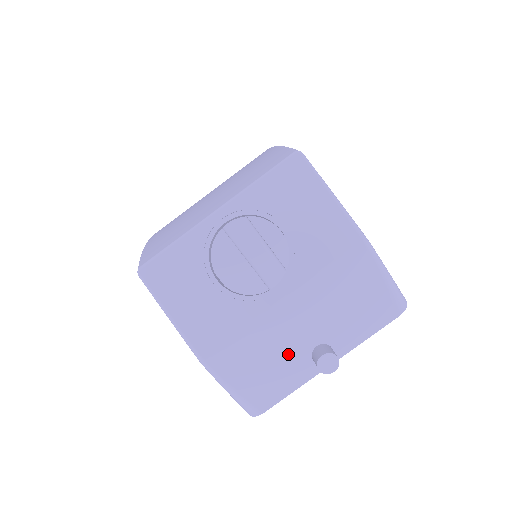
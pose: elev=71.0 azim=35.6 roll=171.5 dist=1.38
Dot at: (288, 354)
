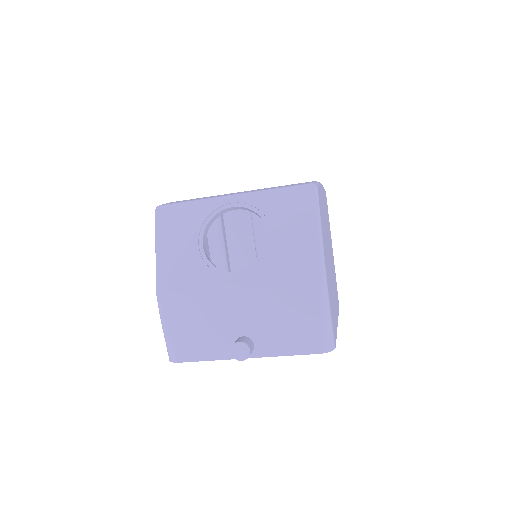
Dot at: (219, 328)
